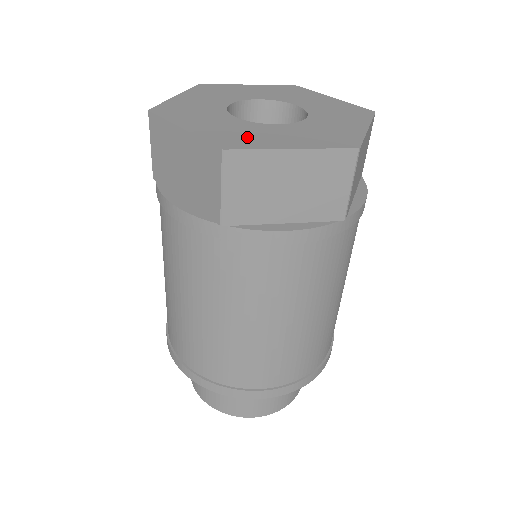
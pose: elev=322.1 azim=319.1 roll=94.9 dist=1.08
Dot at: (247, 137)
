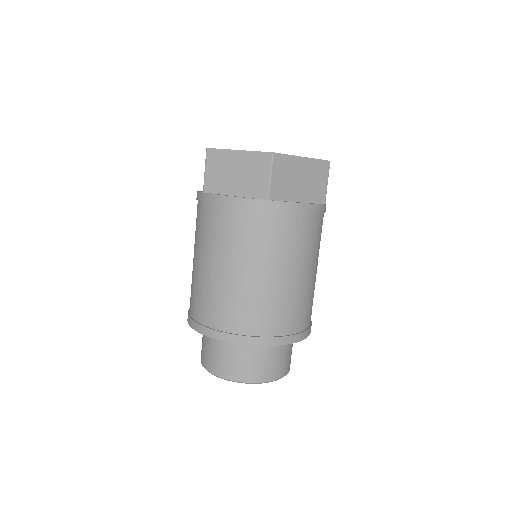
Dot at: occluded
